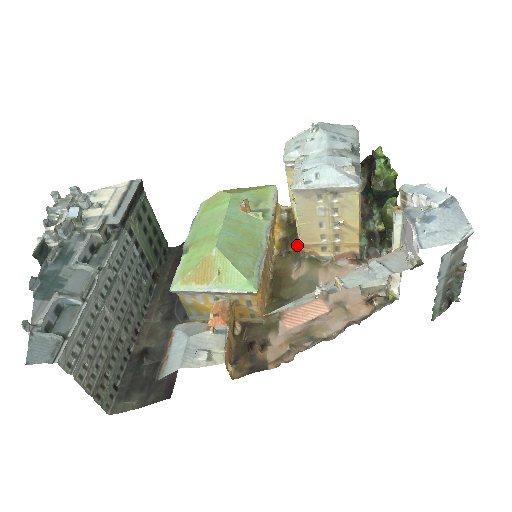
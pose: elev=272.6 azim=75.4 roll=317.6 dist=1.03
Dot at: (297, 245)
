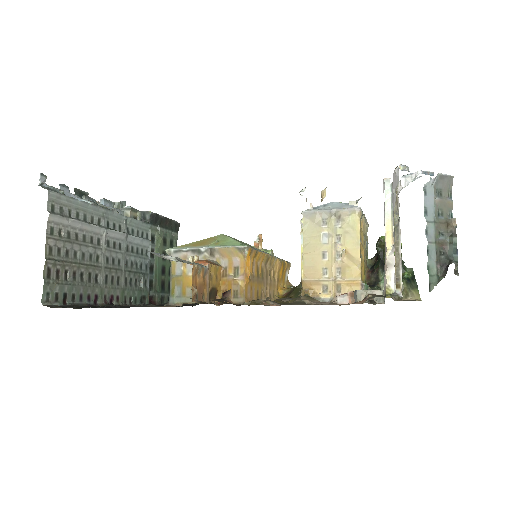
Dot at: (299, 290)
